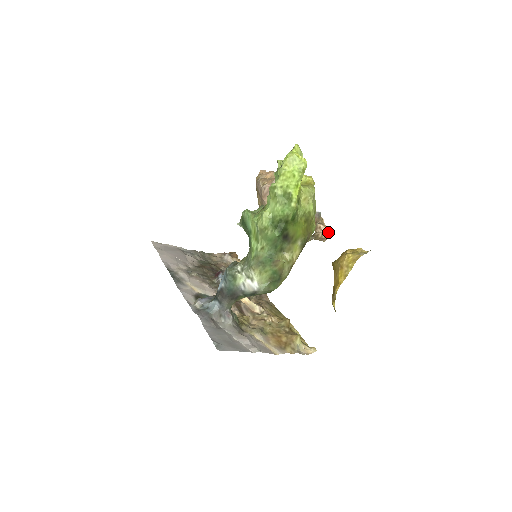
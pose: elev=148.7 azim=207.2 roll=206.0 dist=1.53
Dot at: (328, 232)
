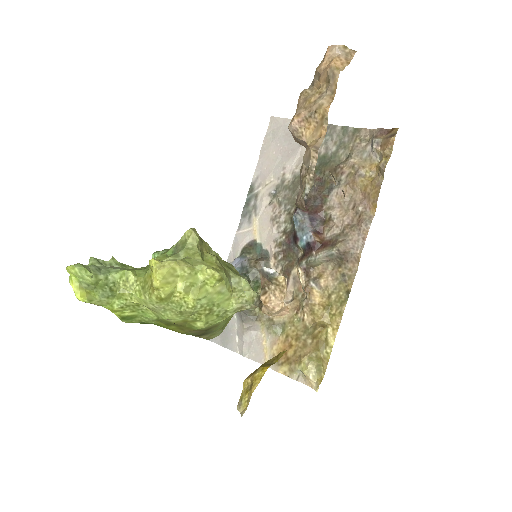
Dot at: (276, 312)
